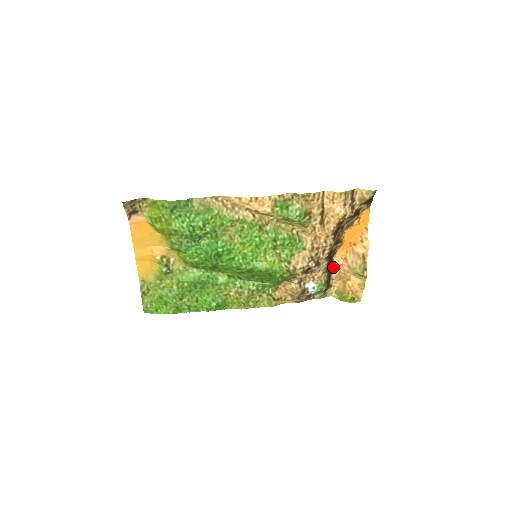
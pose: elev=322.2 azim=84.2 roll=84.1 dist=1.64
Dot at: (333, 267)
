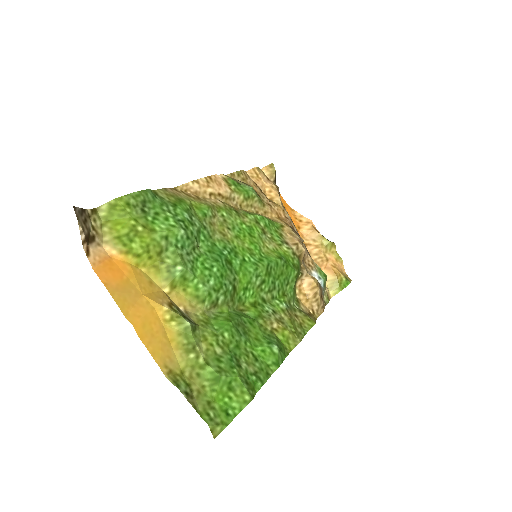
Dot at: occluded
